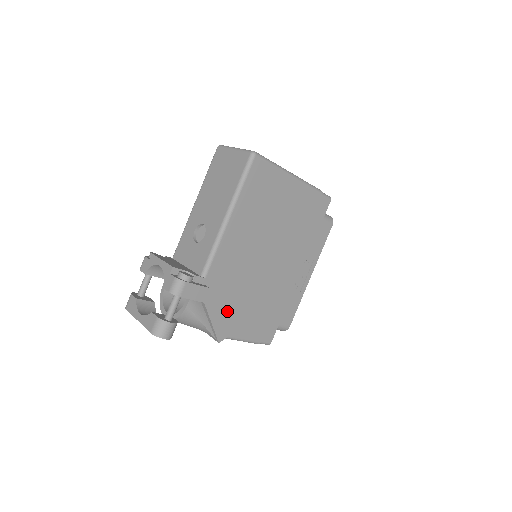
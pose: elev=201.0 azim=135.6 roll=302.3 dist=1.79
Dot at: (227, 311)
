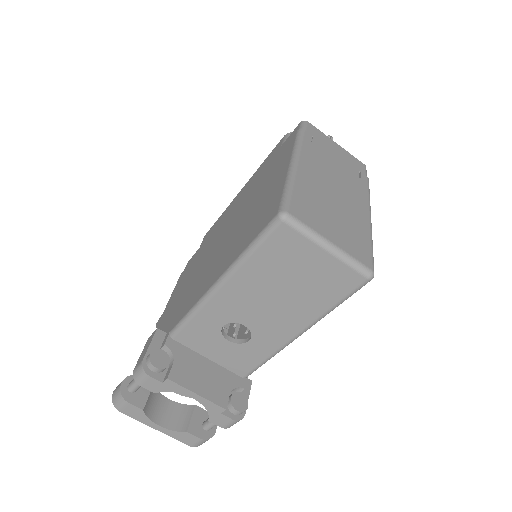
Dot at: occluded
